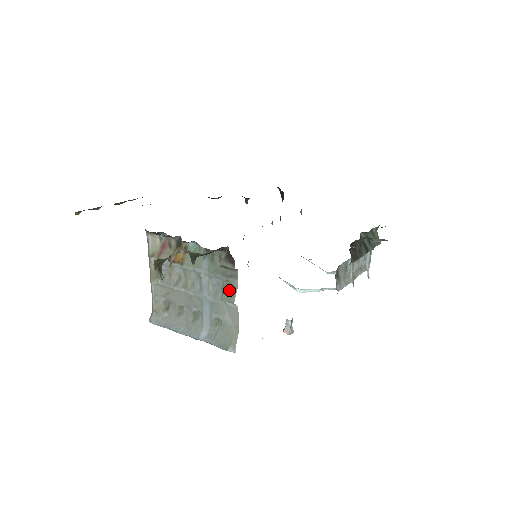
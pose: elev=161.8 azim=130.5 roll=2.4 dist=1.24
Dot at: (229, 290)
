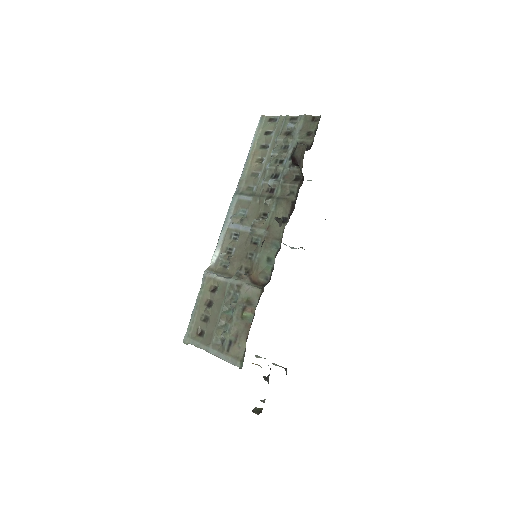
Dot at: (264, 358)
